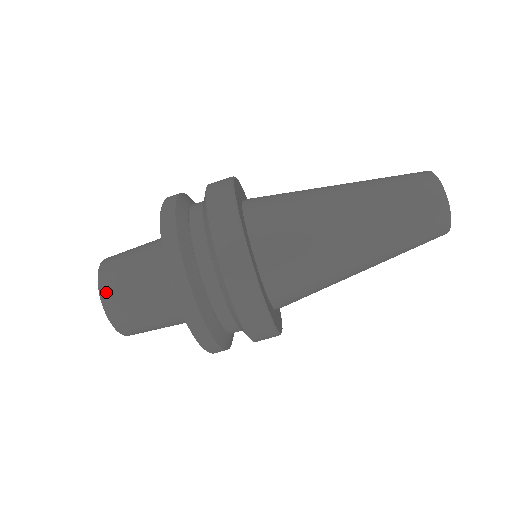
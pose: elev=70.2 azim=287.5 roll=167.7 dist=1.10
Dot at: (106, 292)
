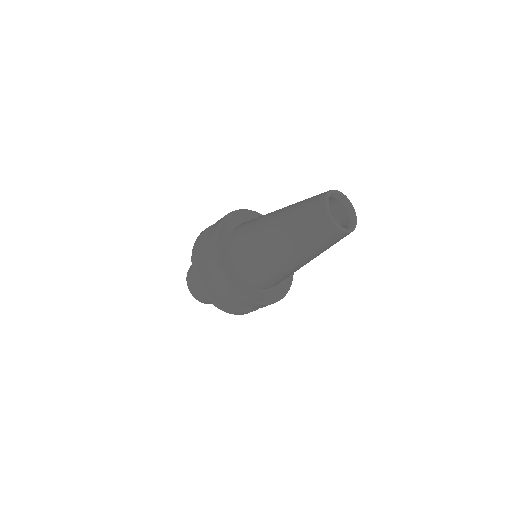
Dot at: (199, 299)
